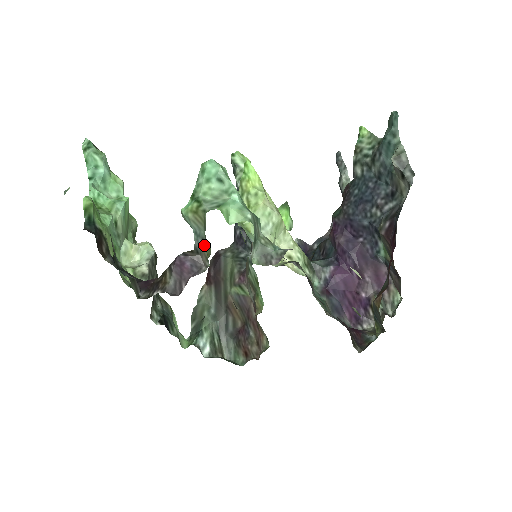
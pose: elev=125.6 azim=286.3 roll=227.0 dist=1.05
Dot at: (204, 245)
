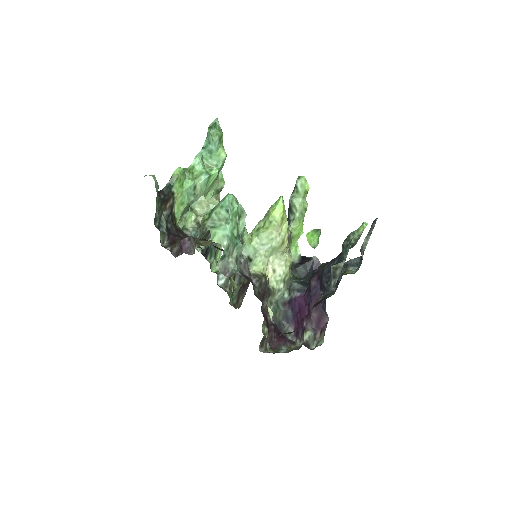
Dot at: occluded
